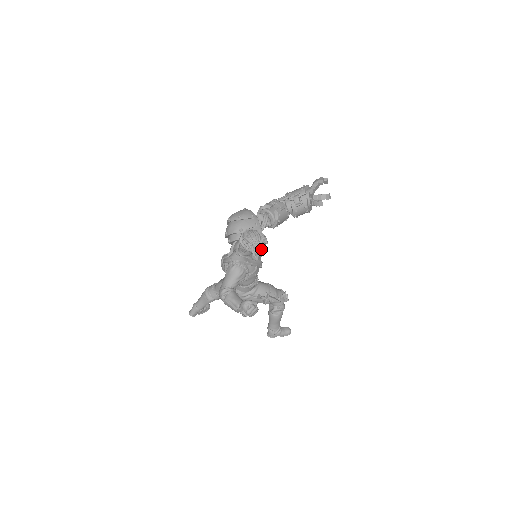
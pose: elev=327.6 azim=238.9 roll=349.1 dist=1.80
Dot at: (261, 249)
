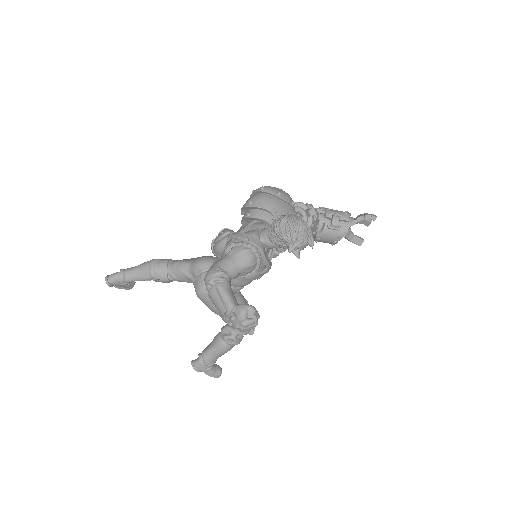
Dot at: (302, 249)
